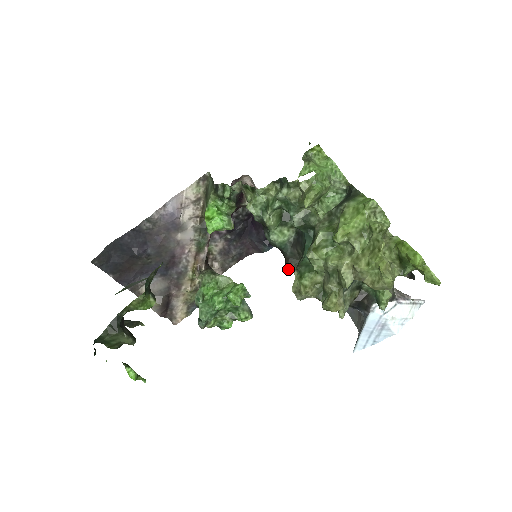
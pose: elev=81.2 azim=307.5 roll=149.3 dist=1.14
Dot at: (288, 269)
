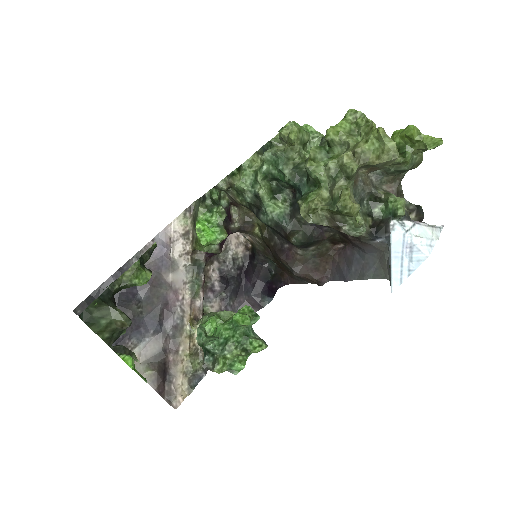
Dot at: (292, 239)
